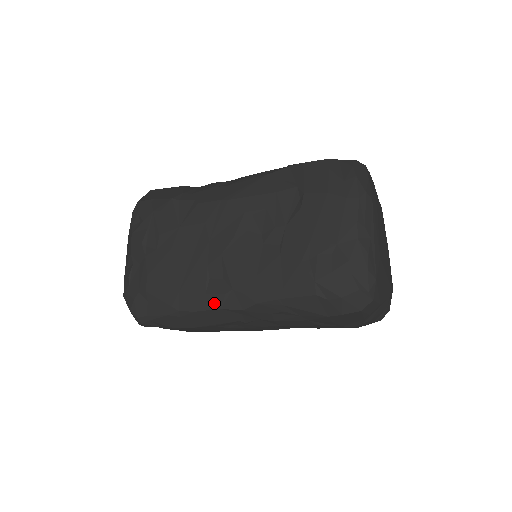
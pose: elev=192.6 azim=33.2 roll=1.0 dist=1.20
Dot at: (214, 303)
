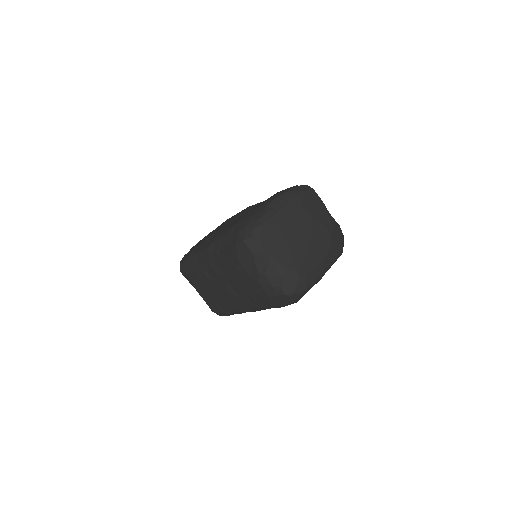
Dot at: (202, 247)
